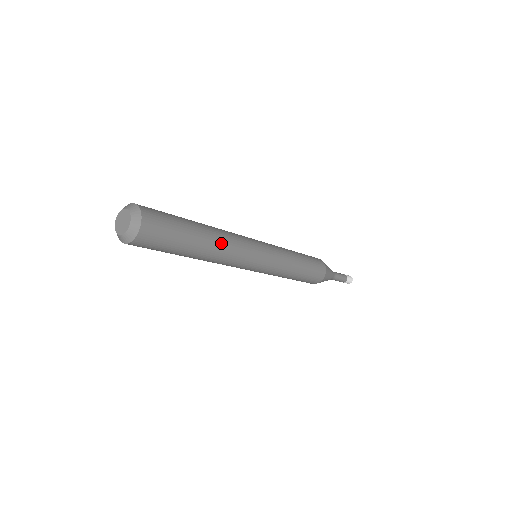
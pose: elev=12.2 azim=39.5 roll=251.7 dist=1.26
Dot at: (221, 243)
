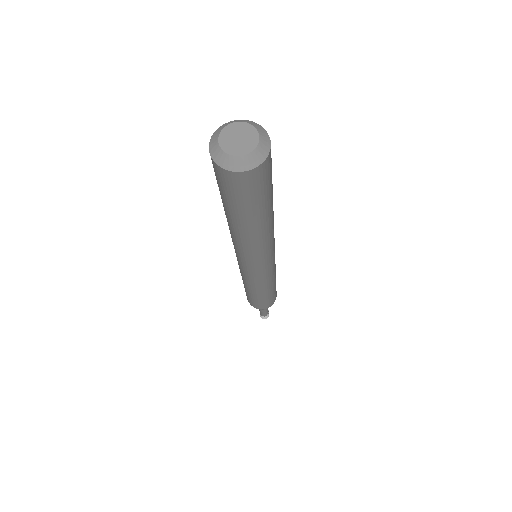
Dot at: occluded
